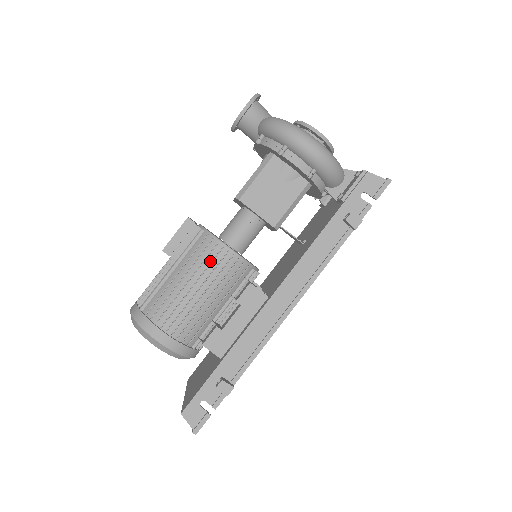
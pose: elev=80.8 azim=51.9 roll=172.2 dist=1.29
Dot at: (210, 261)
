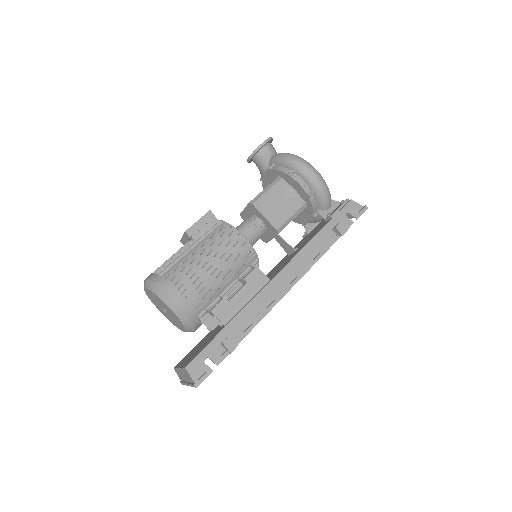
Dot at: (227, 243)
